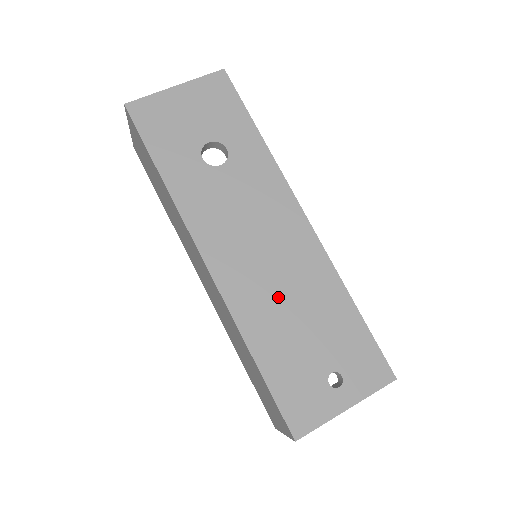
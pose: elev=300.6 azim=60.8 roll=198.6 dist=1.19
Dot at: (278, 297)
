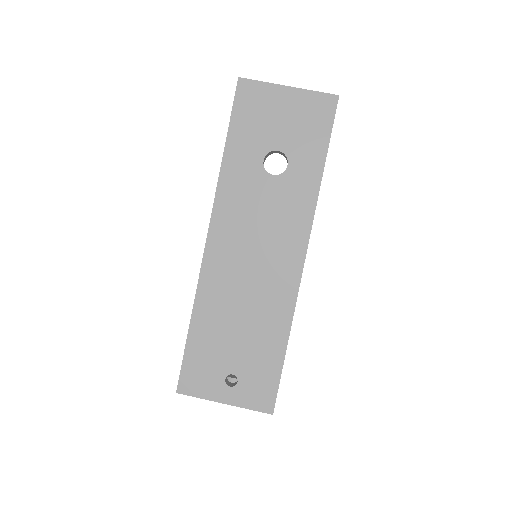
Dot at: (237, 299)
